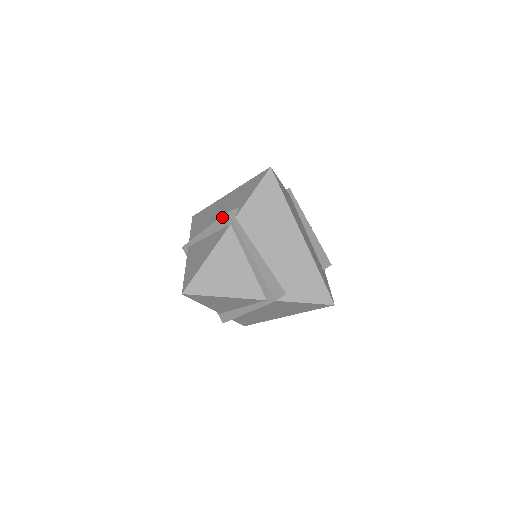
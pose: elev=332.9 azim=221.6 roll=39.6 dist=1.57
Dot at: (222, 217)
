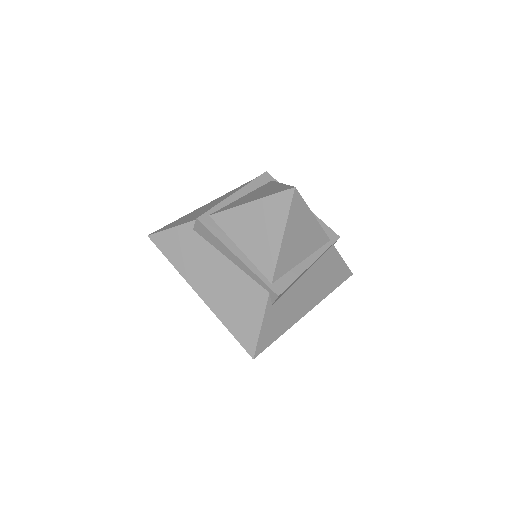
Dot at: (260, 176)
